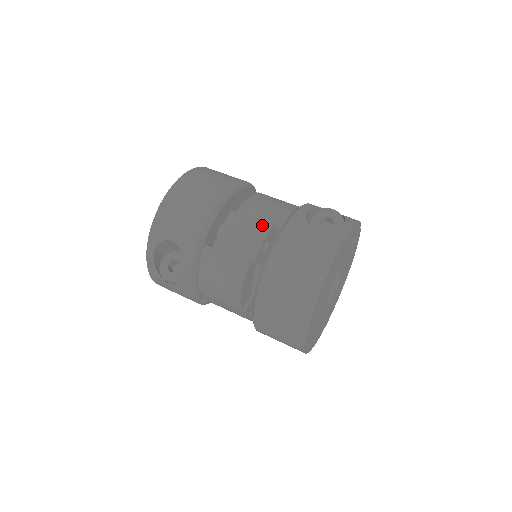
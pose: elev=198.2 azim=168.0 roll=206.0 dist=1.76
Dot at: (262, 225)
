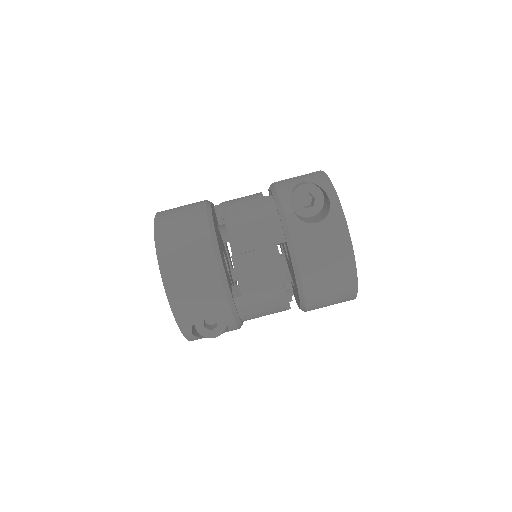
Dot at: (268, 251)
